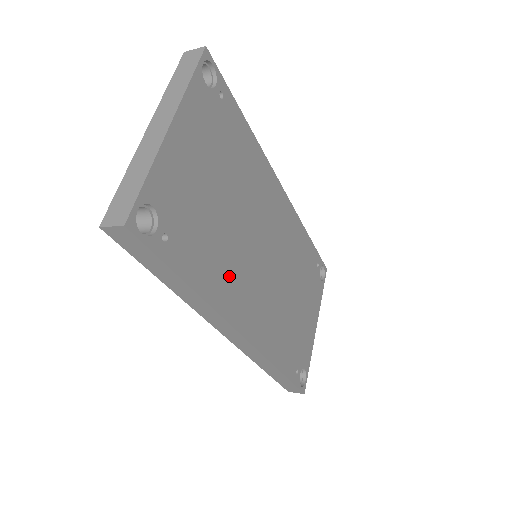
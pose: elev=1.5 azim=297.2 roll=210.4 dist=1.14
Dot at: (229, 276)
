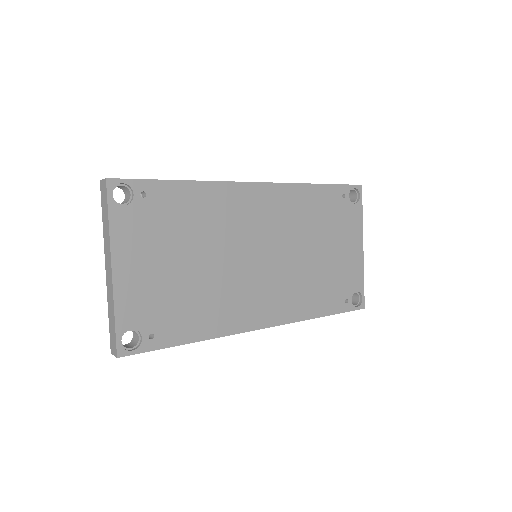
Dot at: (225, 305)
